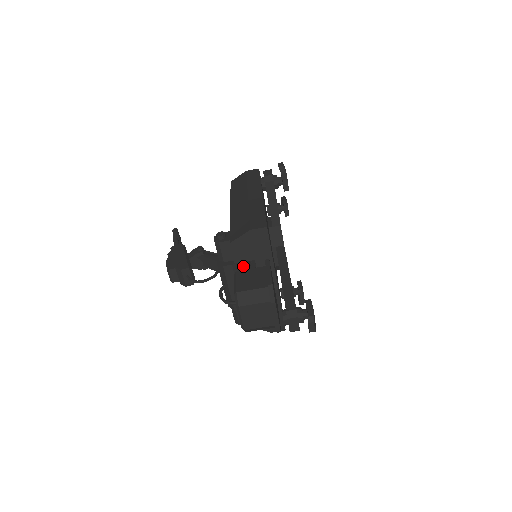
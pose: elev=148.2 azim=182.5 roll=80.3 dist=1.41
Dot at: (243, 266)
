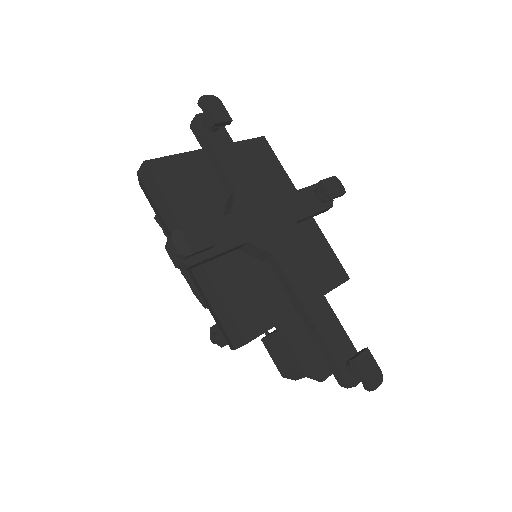
Dot at: occluded
